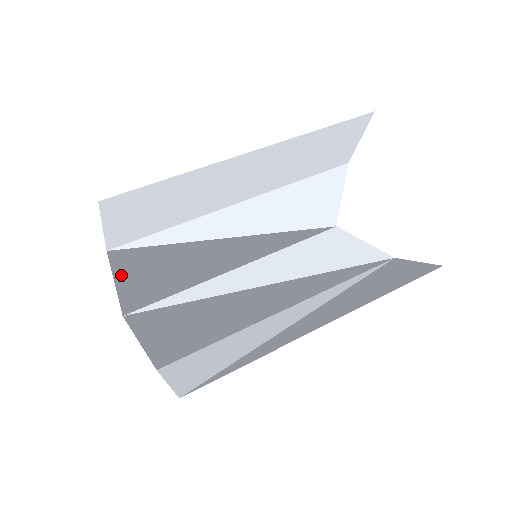
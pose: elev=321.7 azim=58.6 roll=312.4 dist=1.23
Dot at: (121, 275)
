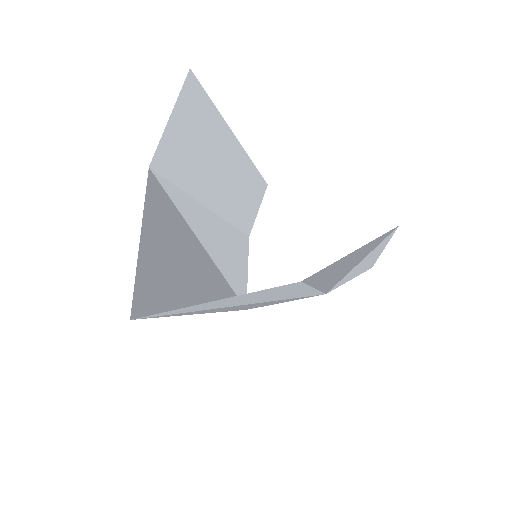
Dot at: (147, 225)
